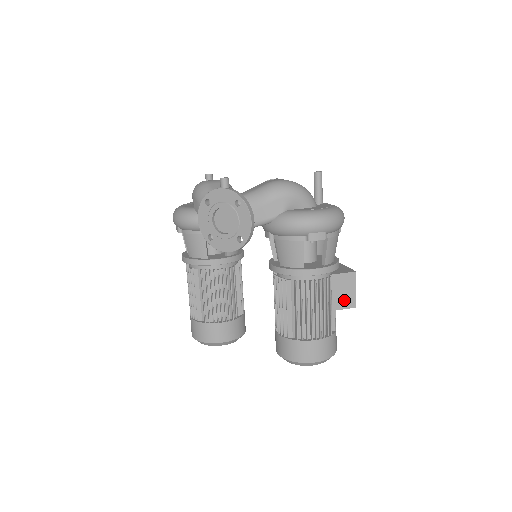
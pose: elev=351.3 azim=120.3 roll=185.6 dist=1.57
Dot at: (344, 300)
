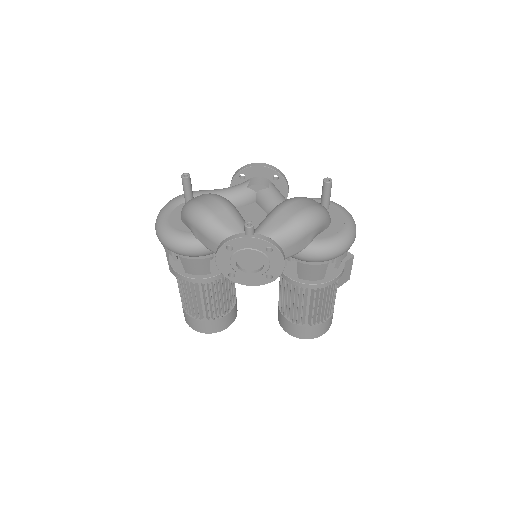
Dot at: (343, 279)
